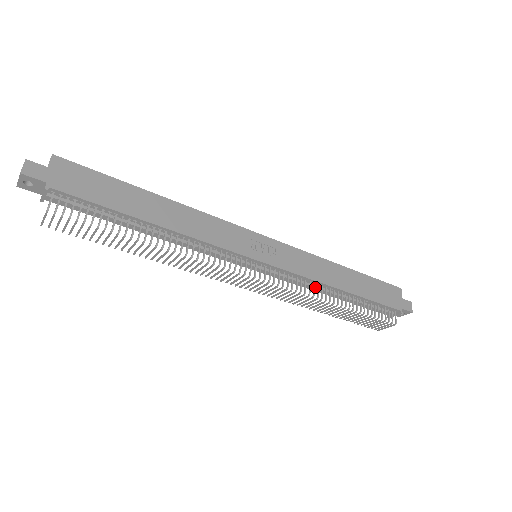
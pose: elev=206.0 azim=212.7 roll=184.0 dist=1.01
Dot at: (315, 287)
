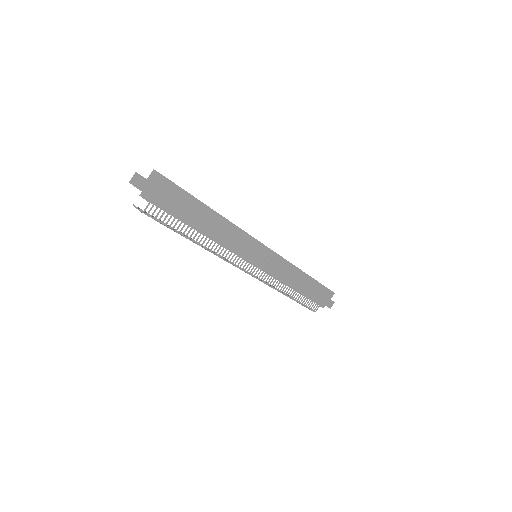
Dot at: (281, 282)
